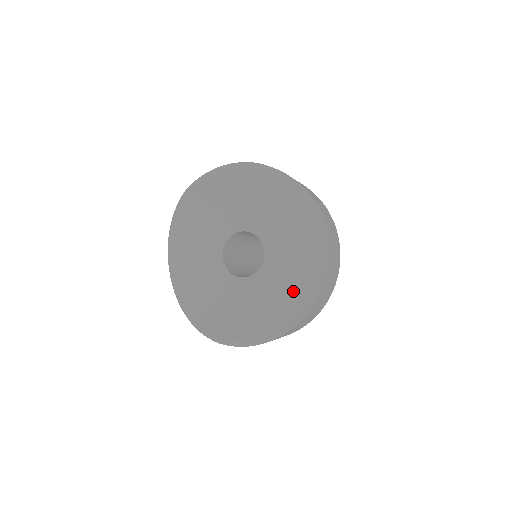
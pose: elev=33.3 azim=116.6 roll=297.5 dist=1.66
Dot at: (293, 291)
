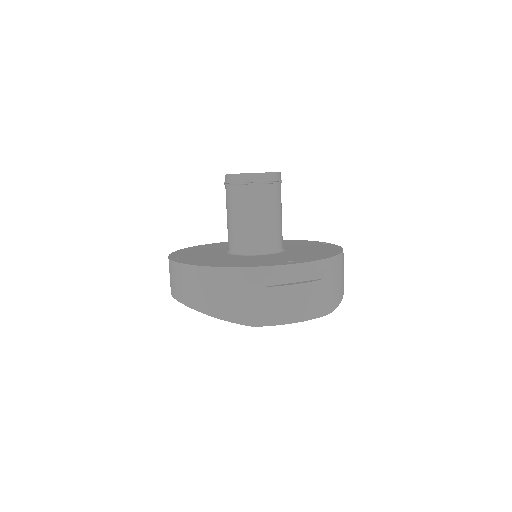
Dot at: occluded
